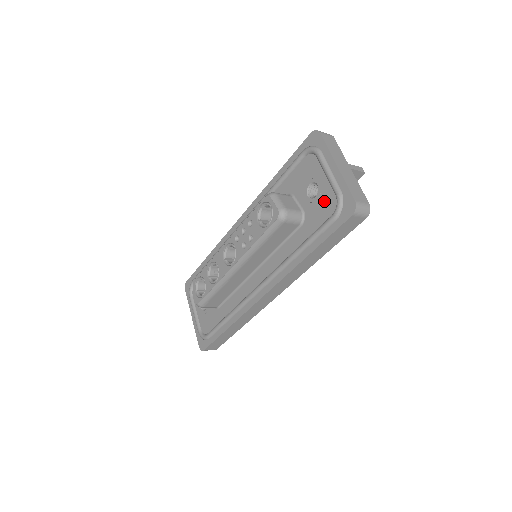
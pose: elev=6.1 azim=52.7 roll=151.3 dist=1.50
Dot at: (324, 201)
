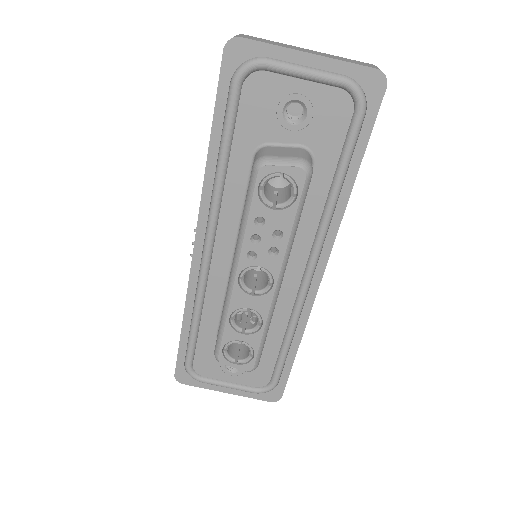
Dot at: (327, 108)
